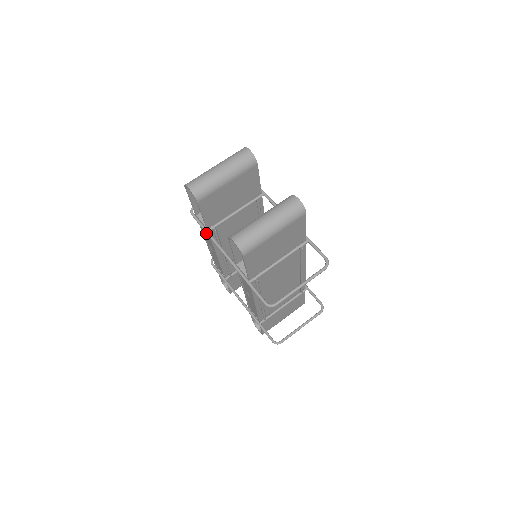
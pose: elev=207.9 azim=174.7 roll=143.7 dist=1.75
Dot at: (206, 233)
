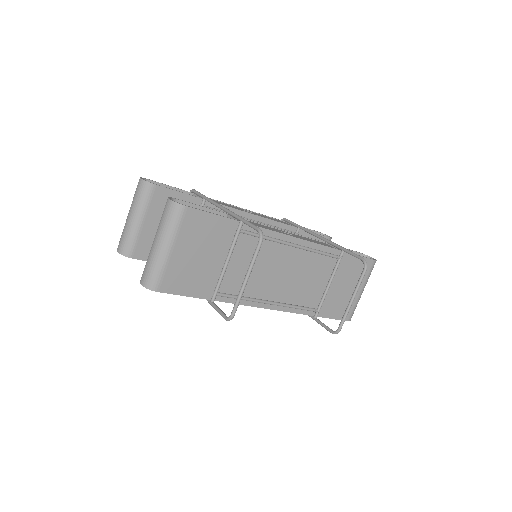
Dot at: occluded
